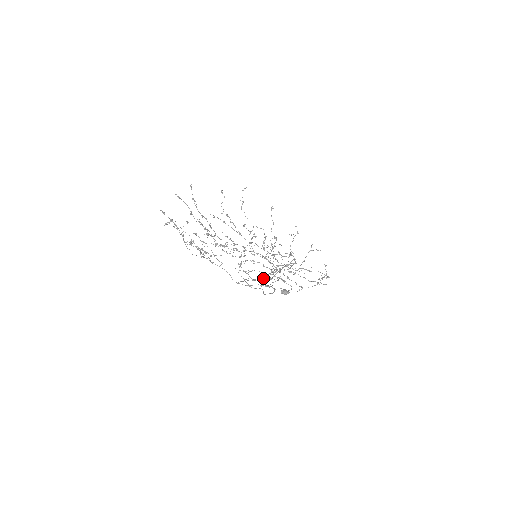
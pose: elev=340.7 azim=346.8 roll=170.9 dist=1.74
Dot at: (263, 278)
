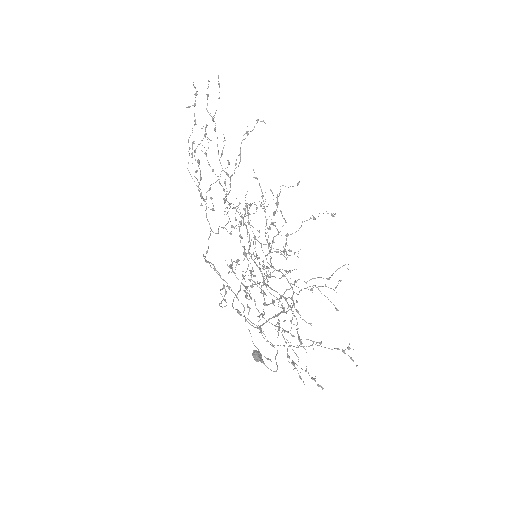
Dot at: (247, 304)
